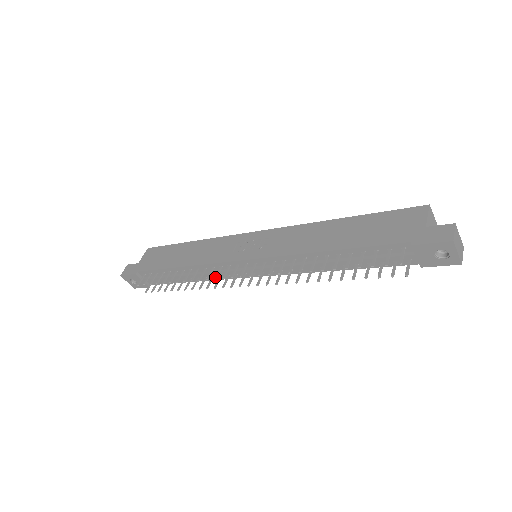
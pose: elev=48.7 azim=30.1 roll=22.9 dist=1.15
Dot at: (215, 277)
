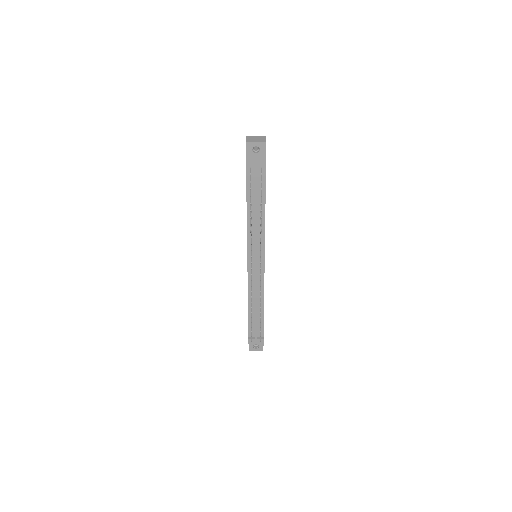
Dot at: (251, 286)
